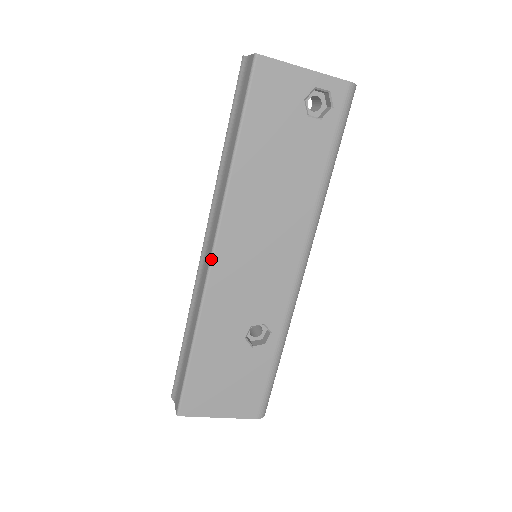
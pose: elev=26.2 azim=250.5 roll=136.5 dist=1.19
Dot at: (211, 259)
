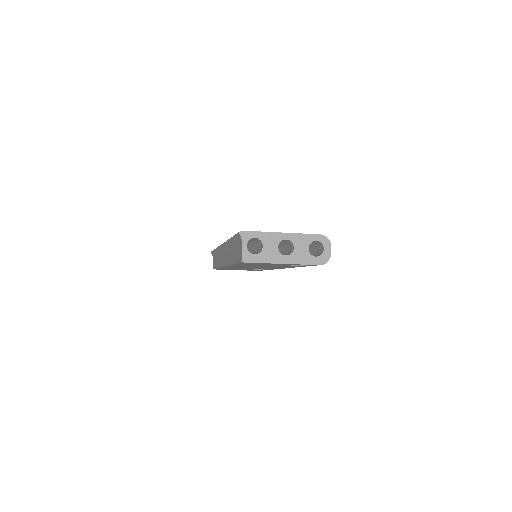
Dot at: (223, 266)
